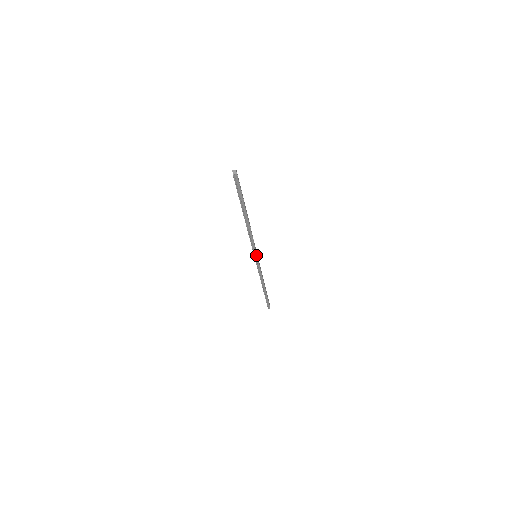
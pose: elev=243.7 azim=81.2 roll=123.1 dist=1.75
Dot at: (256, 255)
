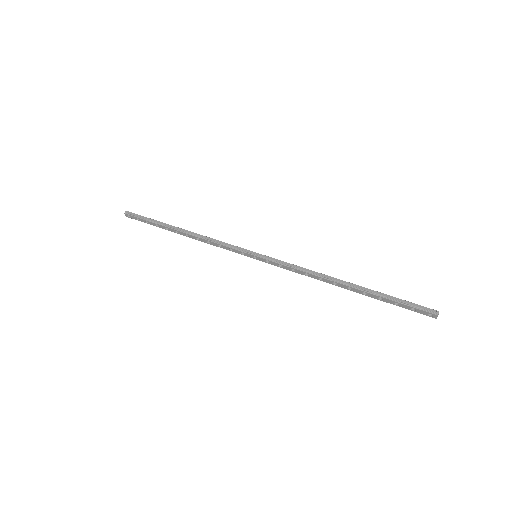
Dot at: (250, 252)
